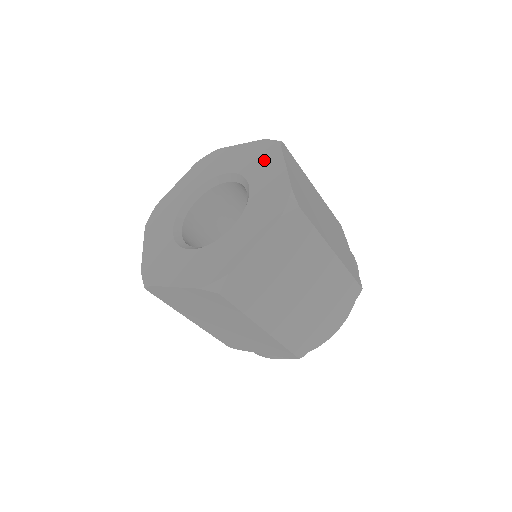
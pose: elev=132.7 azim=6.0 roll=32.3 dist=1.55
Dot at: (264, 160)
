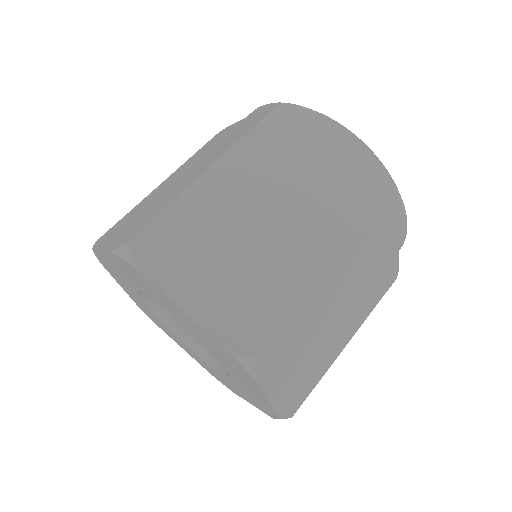
Dot at: (150, 289)
